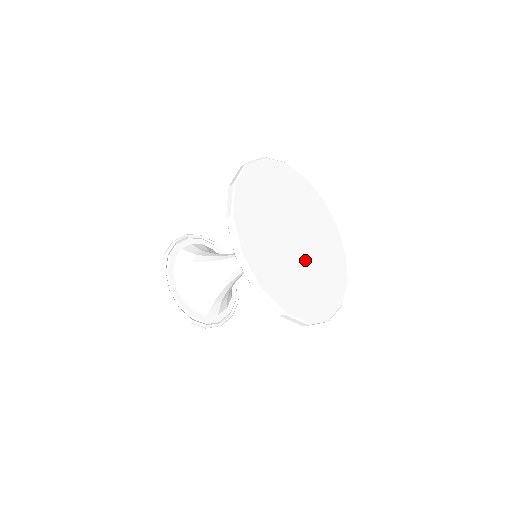
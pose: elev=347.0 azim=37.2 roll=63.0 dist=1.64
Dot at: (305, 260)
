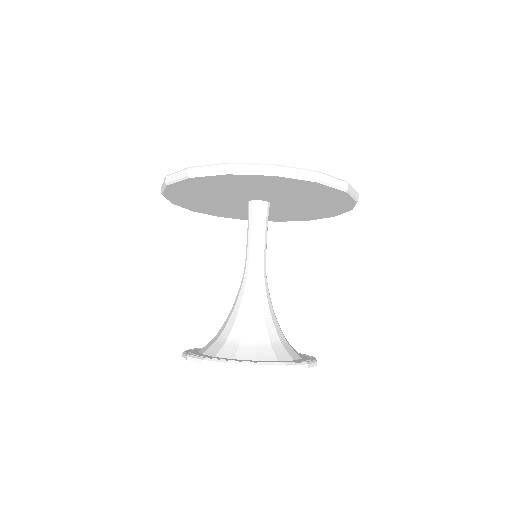
Dot at: occluded
